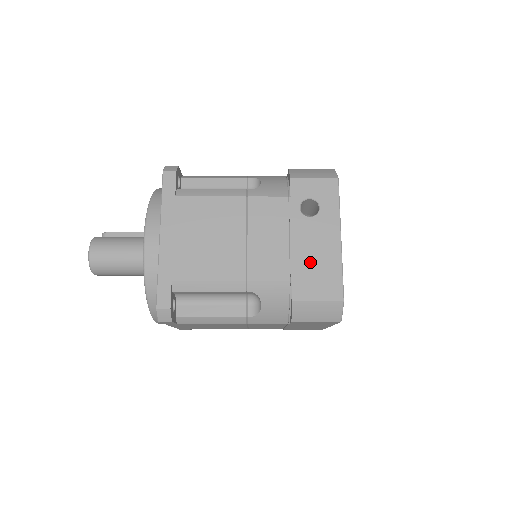
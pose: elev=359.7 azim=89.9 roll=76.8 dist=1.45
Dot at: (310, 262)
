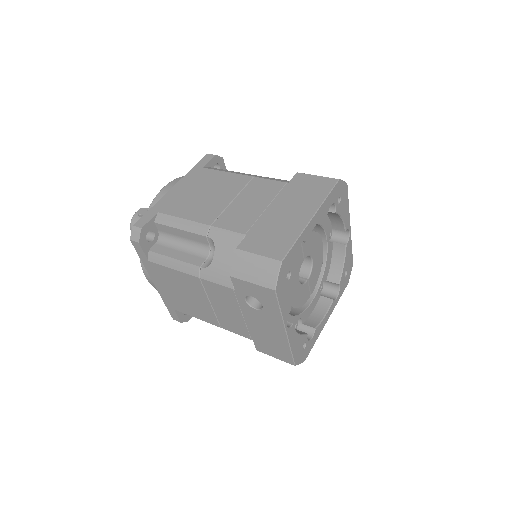
Dot at: (263, 336)
